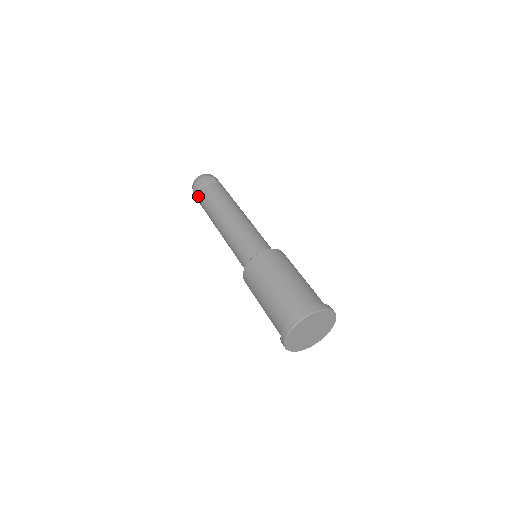
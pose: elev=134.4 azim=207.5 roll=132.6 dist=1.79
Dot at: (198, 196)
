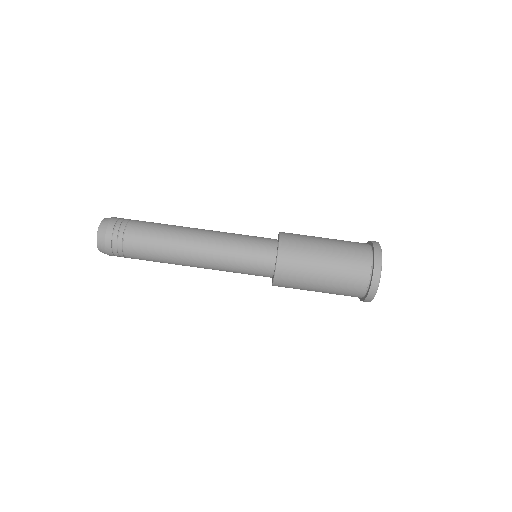
Dot at: (123, 251)
